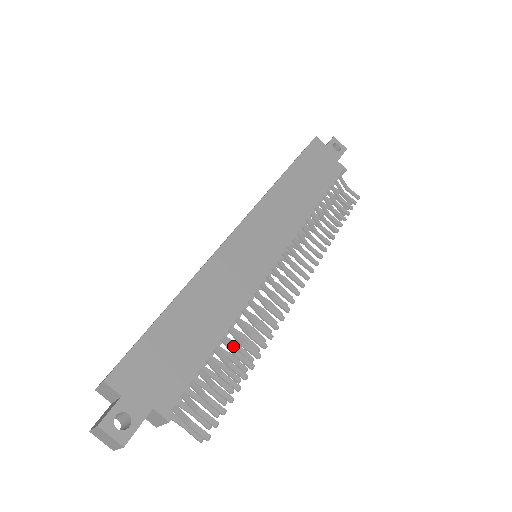
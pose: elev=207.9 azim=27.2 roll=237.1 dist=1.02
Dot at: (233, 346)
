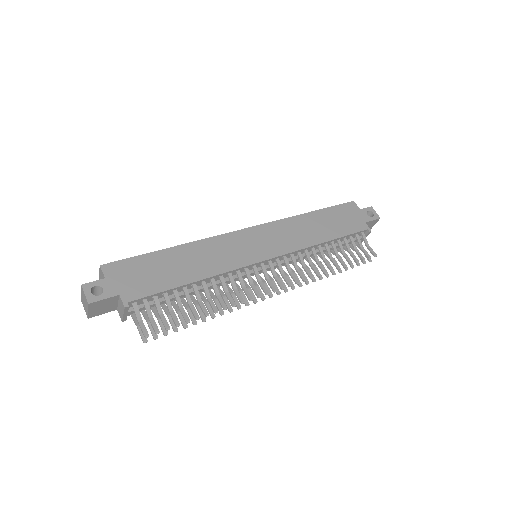
Dot at: occluded
